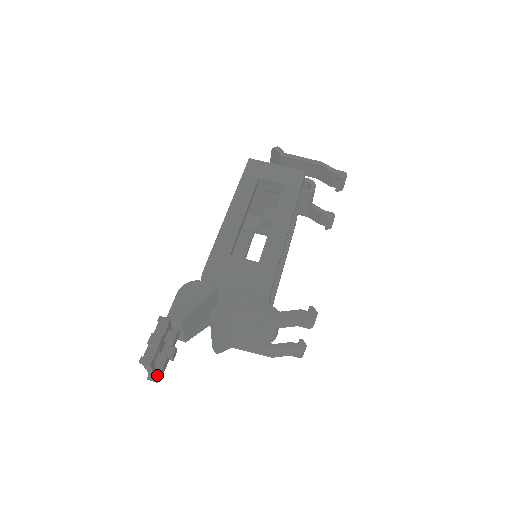
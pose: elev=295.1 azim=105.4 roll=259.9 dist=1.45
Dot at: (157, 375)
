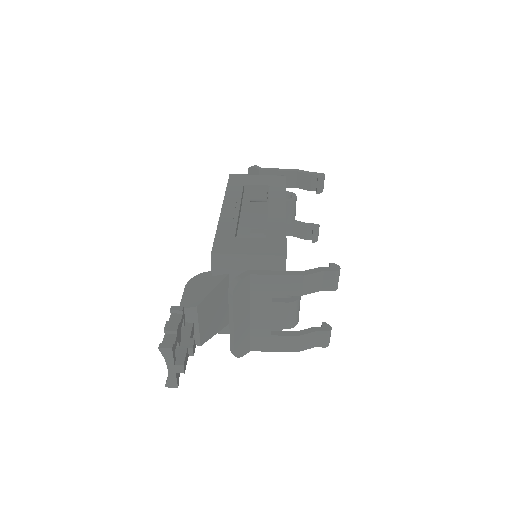
Dot at: (179, 369)
